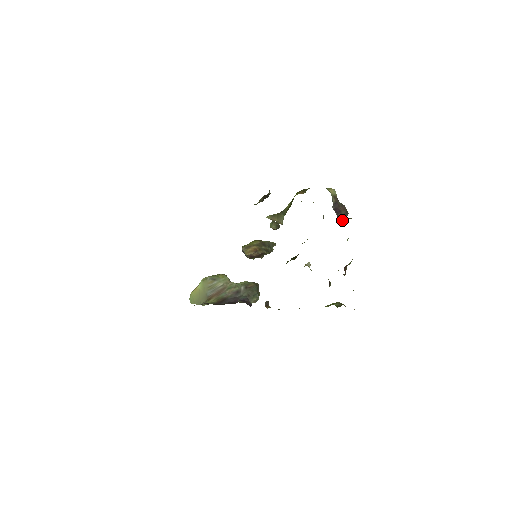
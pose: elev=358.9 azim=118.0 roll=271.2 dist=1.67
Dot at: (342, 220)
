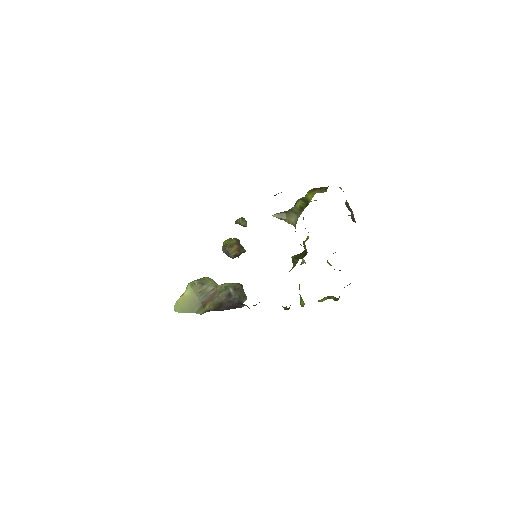
Dot at: (353, 218)
